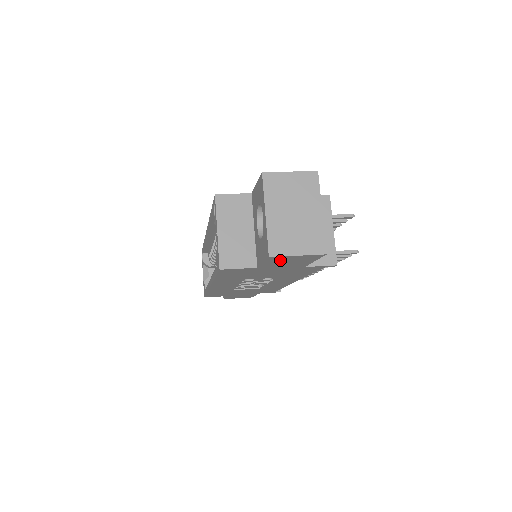
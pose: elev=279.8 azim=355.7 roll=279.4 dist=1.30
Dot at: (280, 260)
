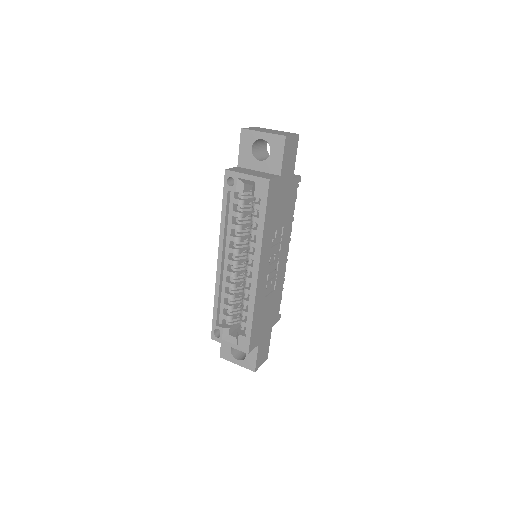
Dot at: (288, 150)
